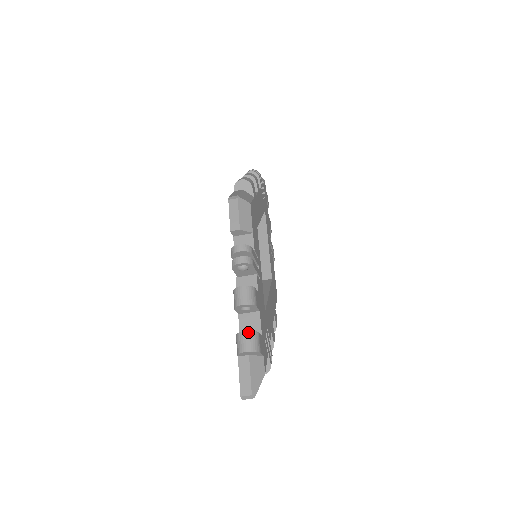
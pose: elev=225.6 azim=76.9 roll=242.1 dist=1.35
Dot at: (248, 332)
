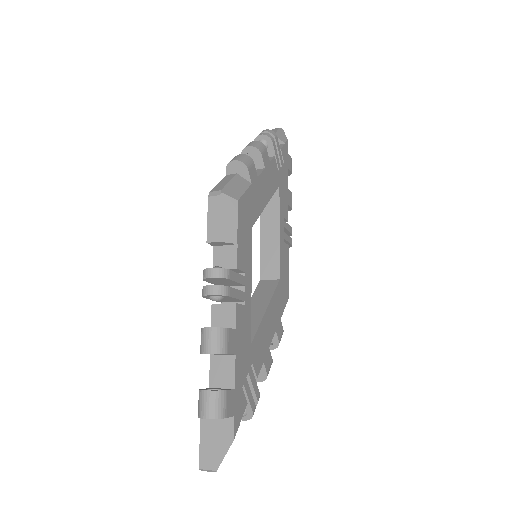
Dot at: (210, 392)
